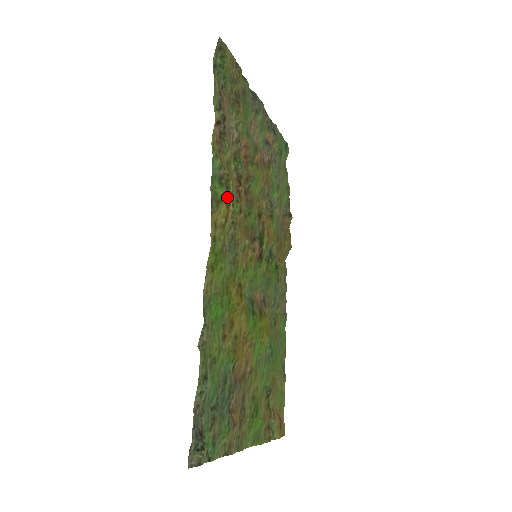
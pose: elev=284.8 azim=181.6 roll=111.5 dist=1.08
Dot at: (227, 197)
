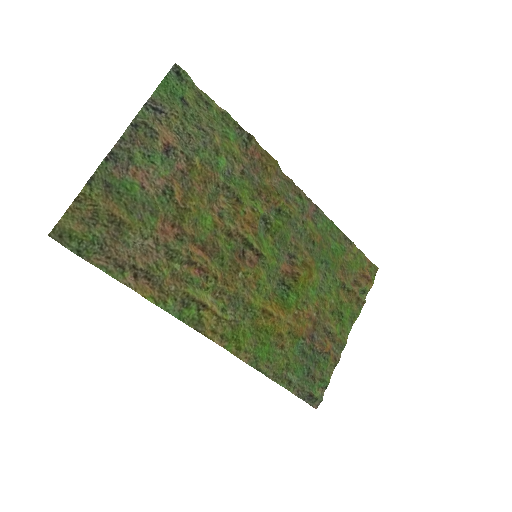
Dot at: (200, 306)
